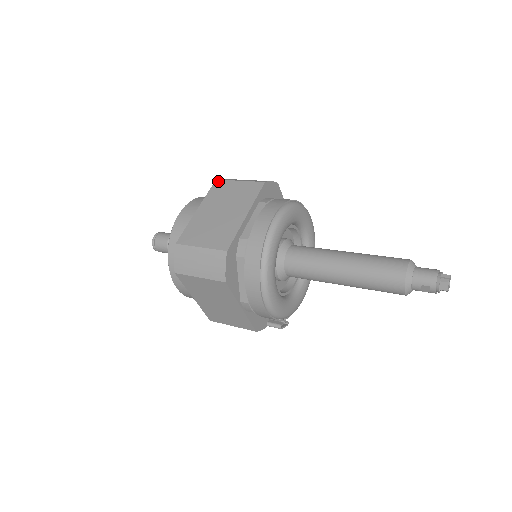
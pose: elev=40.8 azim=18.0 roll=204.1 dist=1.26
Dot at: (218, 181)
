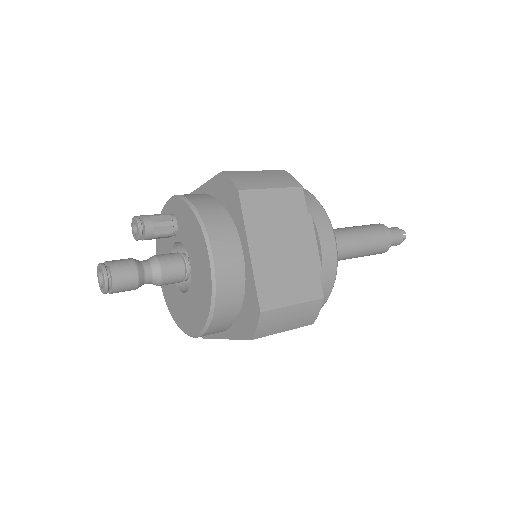
Dot at: (244, 193)
